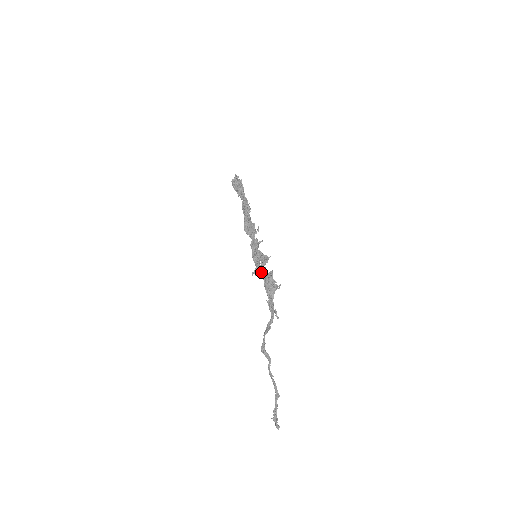
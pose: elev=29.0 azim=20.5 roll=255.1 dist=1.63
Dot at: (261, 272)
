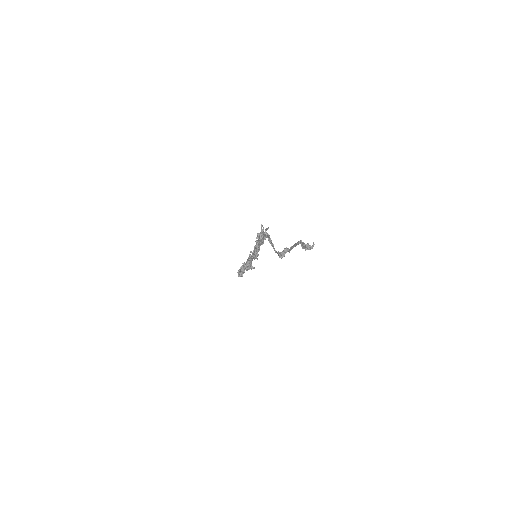
Dot at: (258, 249)
